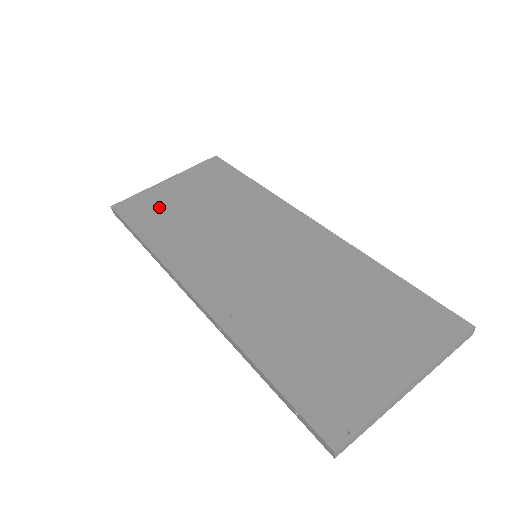
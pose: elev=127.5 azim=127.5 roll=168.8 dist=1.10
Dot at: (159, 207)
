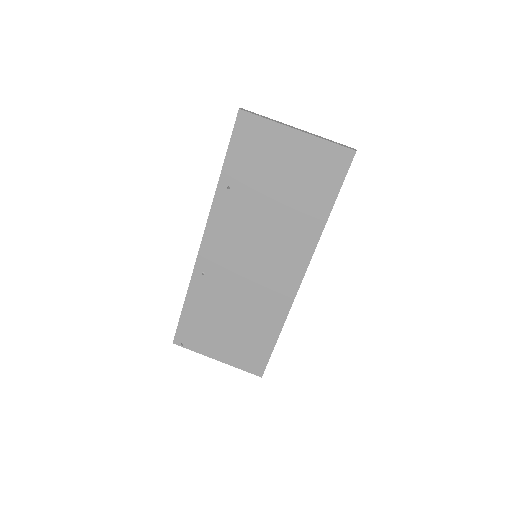
Dot at: (260, 156)
